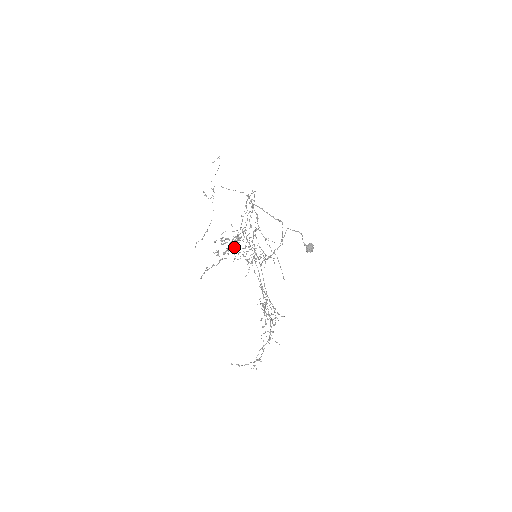
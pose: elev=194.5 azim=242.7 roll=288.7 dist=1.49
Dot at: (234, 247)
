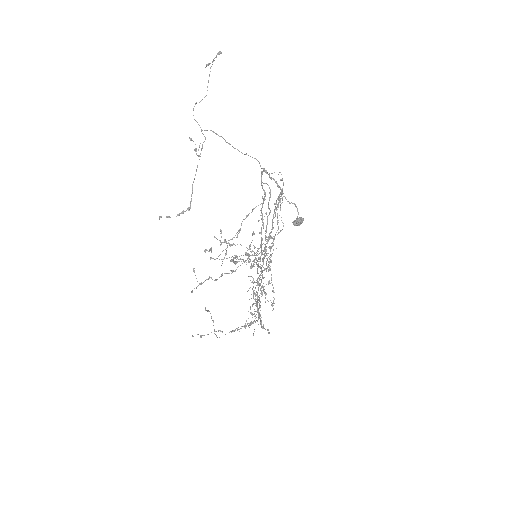
Dot at: occluded
